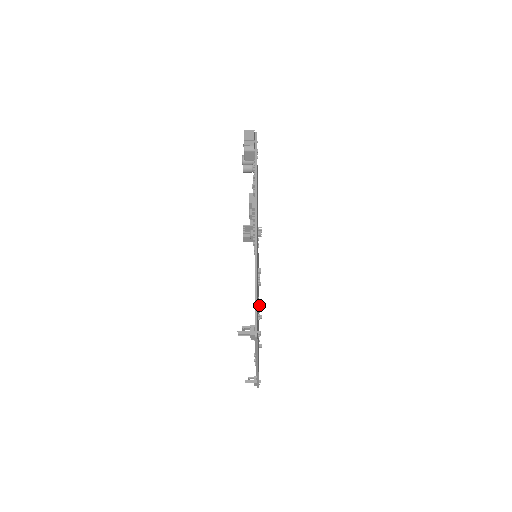
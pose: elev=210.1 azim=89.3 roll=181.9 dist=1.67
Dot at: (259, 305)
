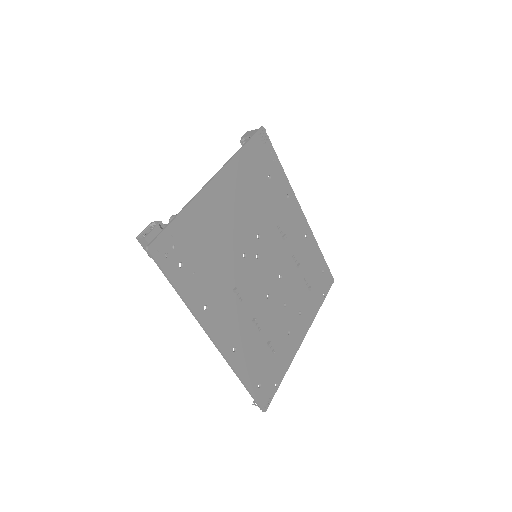
Dot at: (269, 345)
